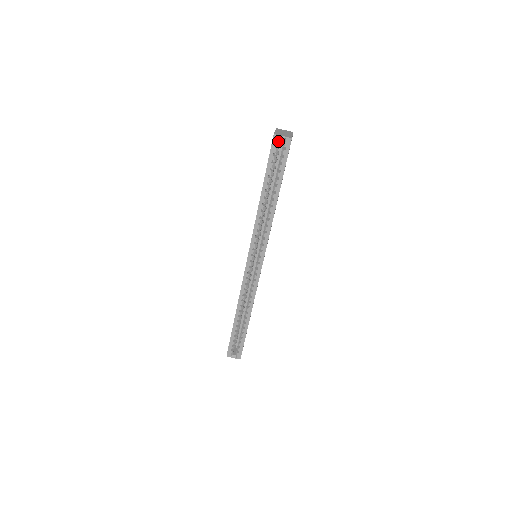
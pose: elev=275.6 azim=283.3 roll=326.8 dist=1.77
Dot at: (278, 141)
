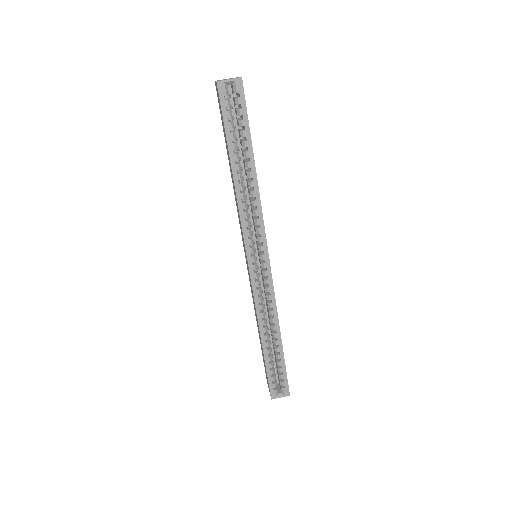
Dot at: (226, 89)
